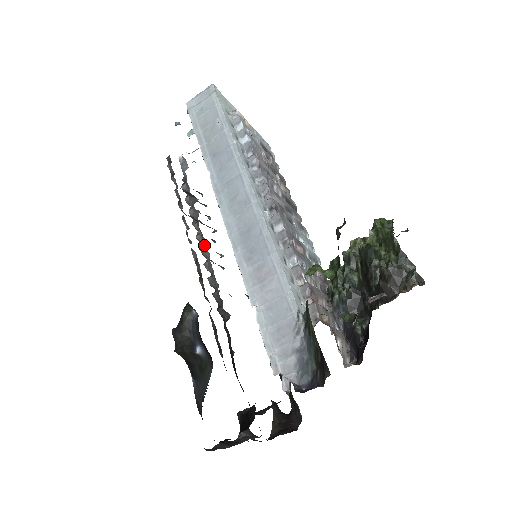
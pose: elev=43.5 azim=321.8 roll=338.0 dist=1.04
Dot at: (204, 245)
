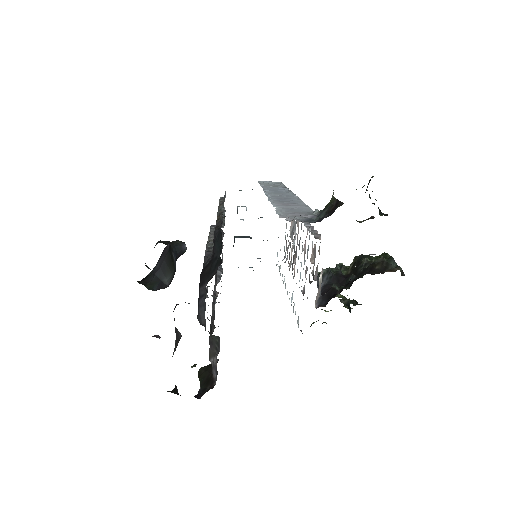
Dot at: occluded
